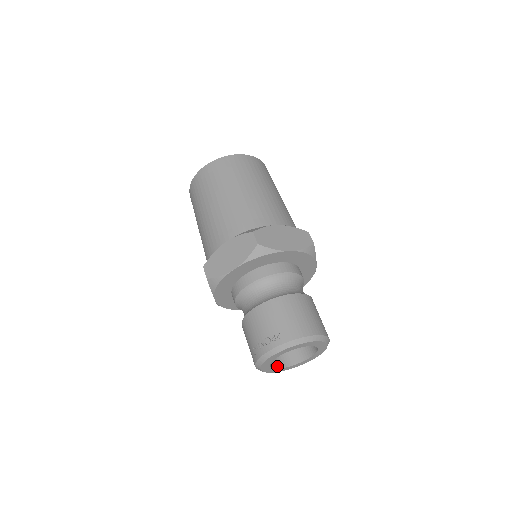
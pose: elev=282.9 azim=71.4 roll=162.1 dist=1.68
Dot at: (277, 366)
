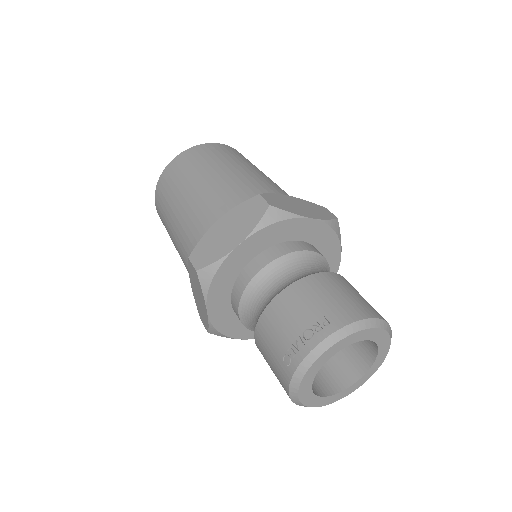
Dot at: (318, 393)
